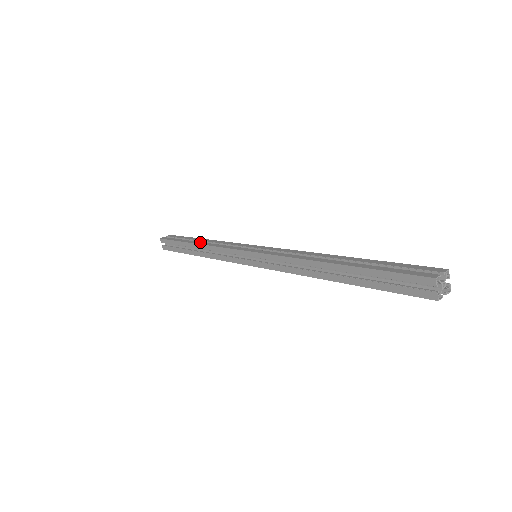
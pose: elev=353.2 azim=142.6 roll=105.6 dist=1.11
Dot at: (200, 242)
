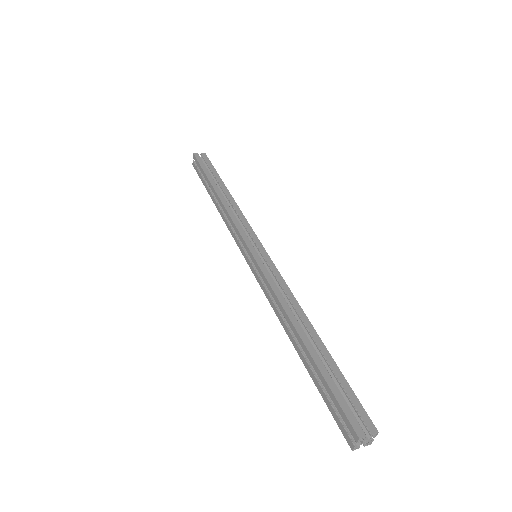
Dot at: (221, 194)
